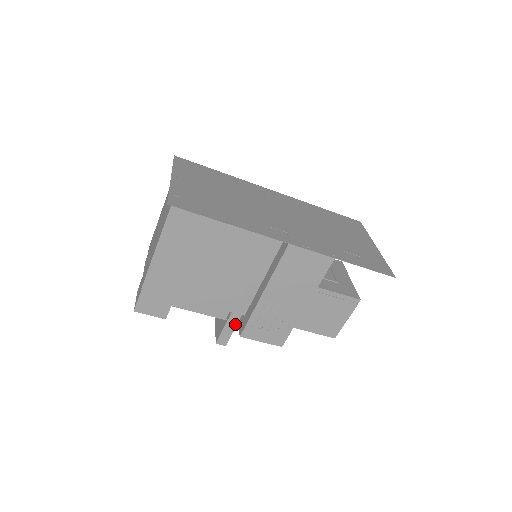
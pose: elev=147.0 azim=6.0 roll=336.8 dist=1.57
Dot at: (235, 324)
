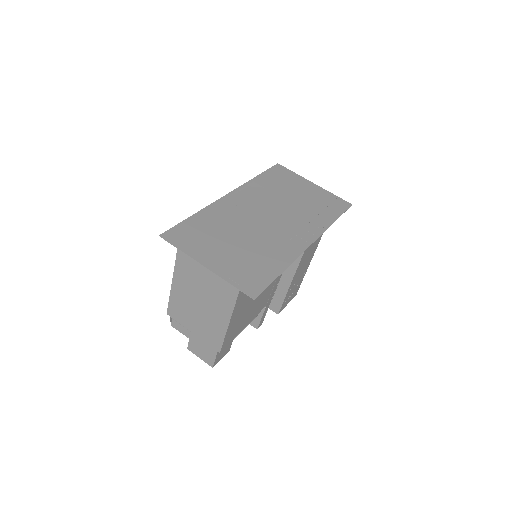
Dot at: (267, 309)
